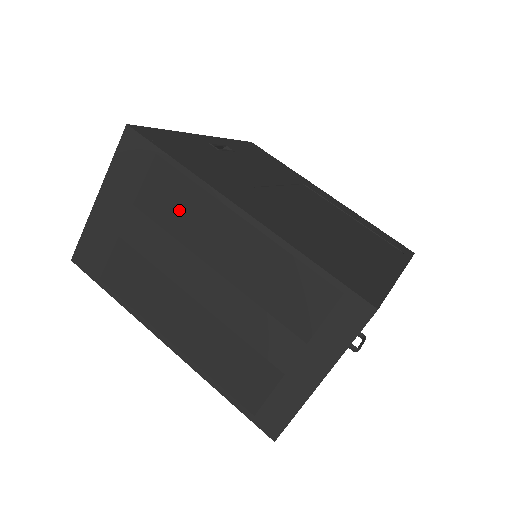
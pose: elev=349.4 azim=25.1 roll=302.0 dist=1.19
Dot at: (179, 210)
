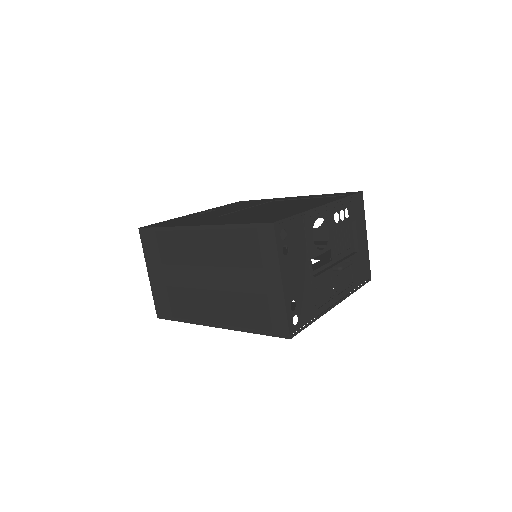
Dot at: (178, 250)
